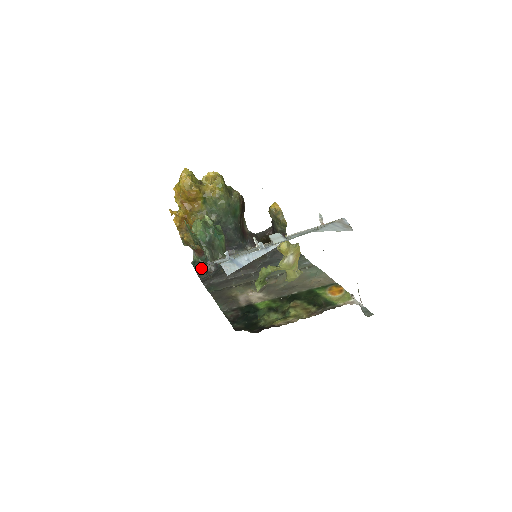
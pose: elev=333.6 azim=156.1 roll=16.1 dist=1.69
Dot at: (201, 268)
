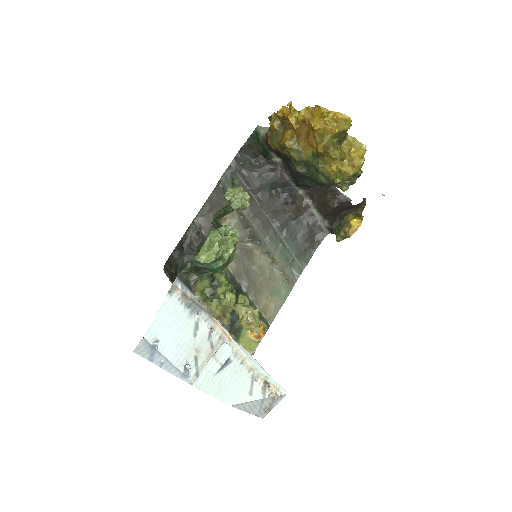
Dot at: (253, 145)
